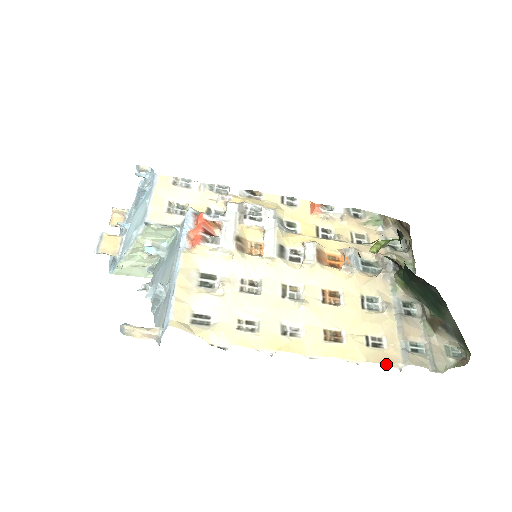
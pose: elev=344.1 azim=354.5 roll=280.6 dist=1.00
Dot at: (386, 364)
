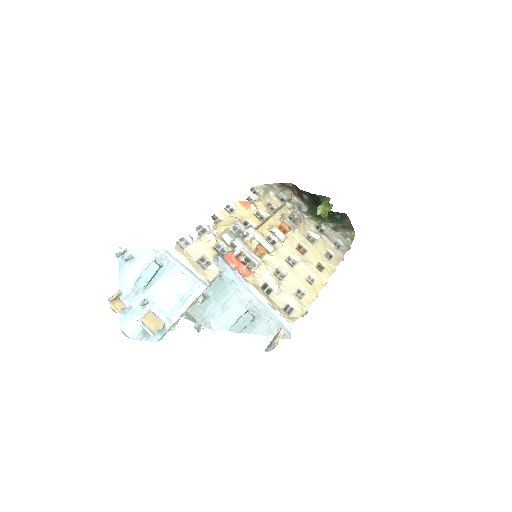
Dot at: occluded
